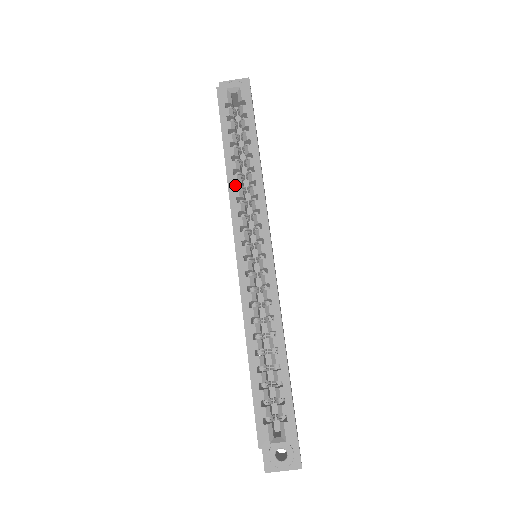
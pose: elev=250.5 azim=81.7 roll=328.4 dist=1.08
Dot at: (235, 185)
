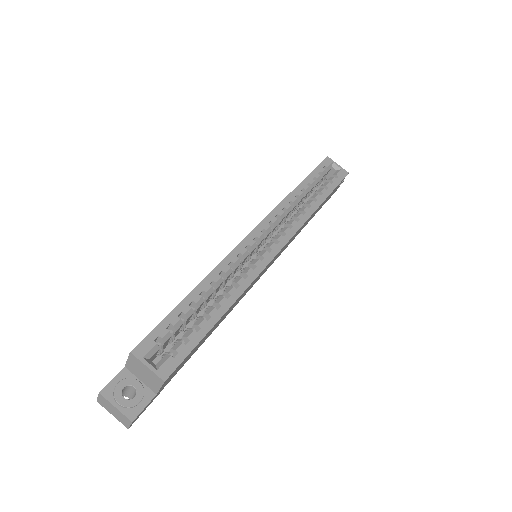
Dot at: occluded
